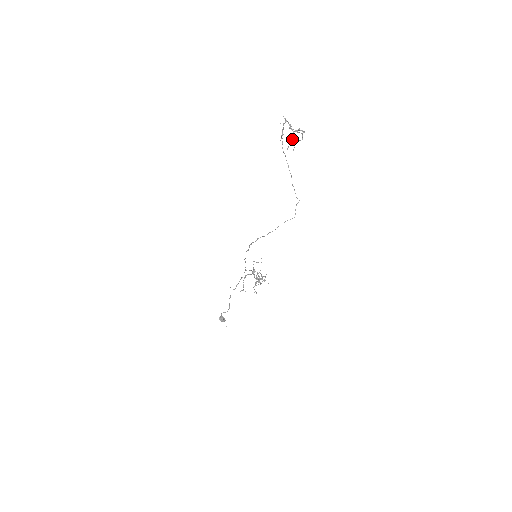
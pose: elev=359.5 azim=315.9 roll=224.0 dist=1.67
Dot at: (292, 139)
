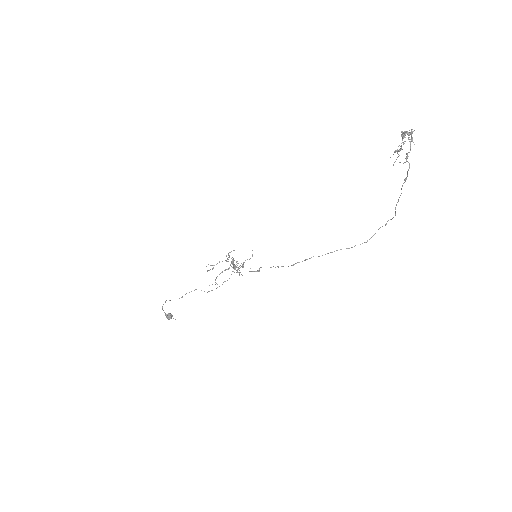
Dot at: (400, 150)
